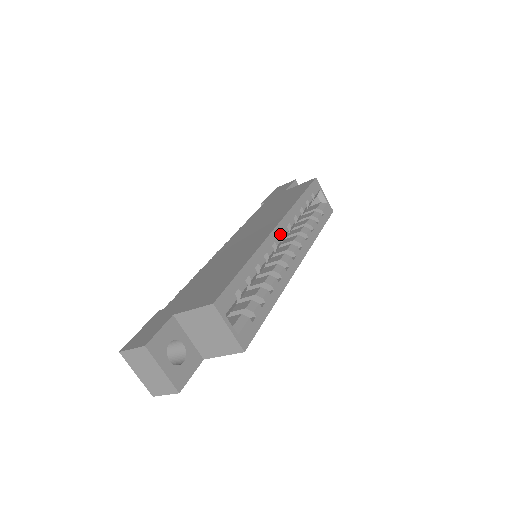
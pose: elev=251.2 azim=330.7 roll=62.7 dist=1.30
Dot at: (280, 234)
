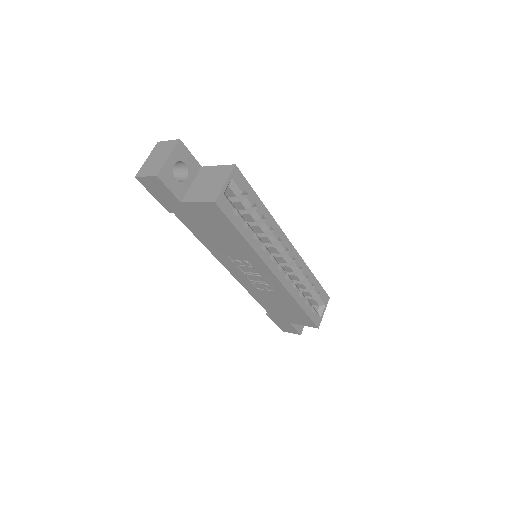
Dot at: (288, 248)
